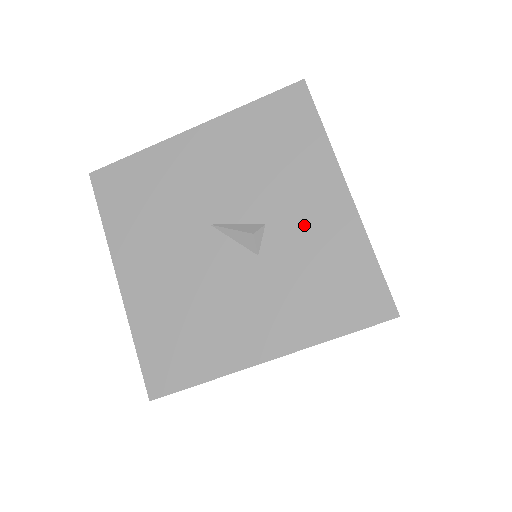
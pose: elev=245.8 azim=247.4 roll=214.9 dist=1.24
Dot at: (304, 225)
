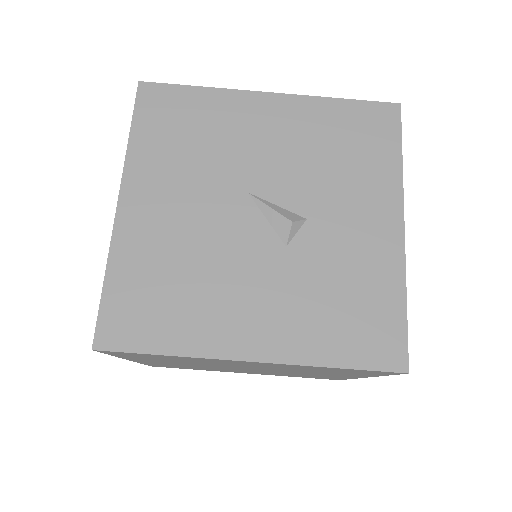
Dot at: (346, 238)
